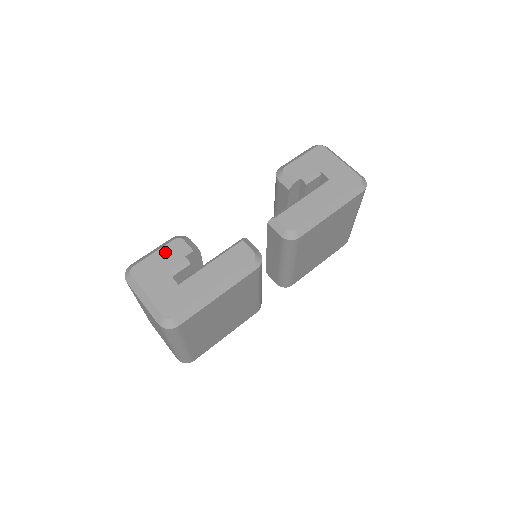
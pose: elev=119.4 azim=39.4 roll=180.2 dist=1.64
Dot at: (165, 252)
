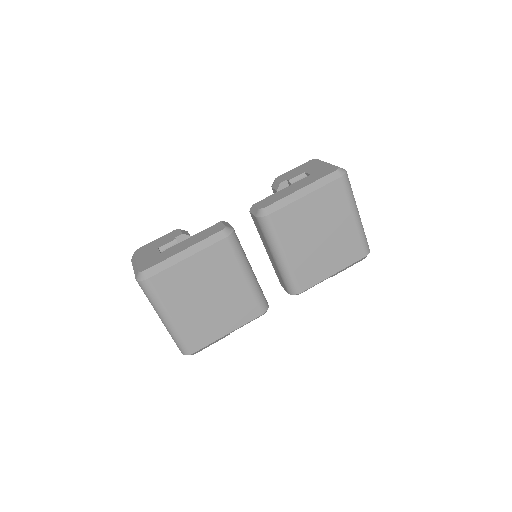
Dot at: (163, 238)
